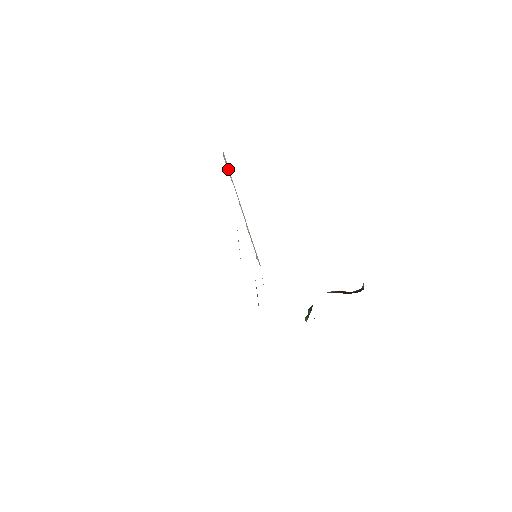
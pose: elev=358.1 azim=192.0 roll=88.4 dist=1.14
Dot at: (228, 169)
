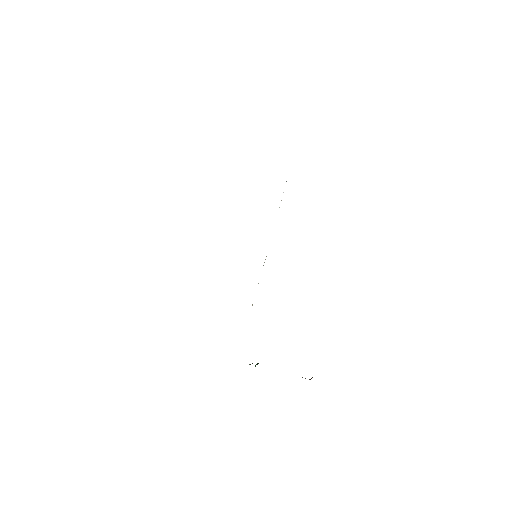
Dot at: occluded
